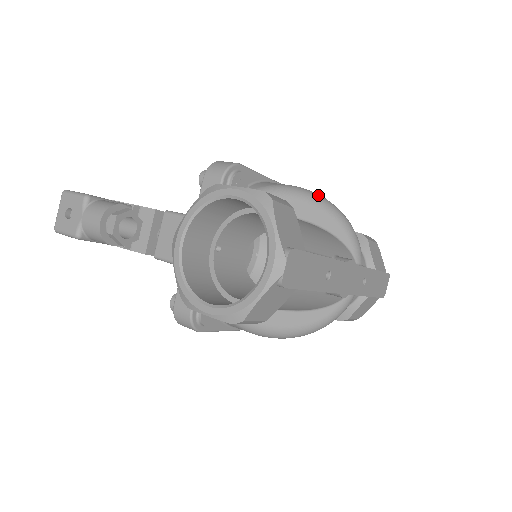
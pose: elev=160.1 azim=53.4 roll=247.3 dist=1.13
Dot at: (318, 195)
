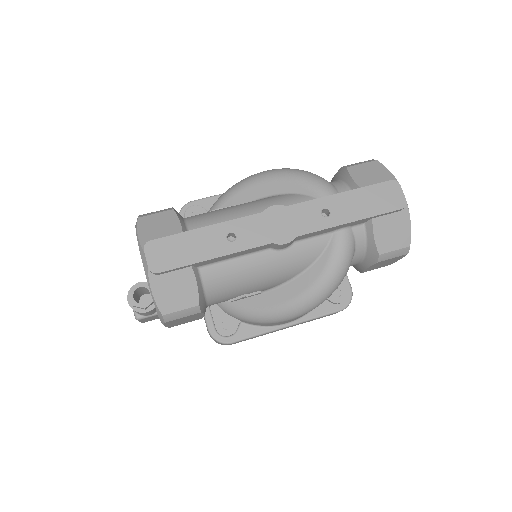
Dot at: (257, 174)
